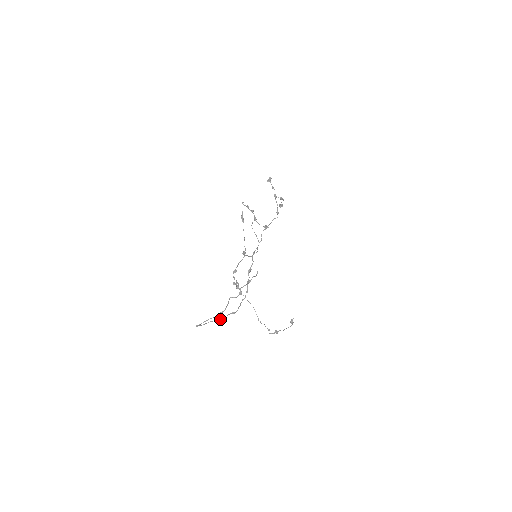
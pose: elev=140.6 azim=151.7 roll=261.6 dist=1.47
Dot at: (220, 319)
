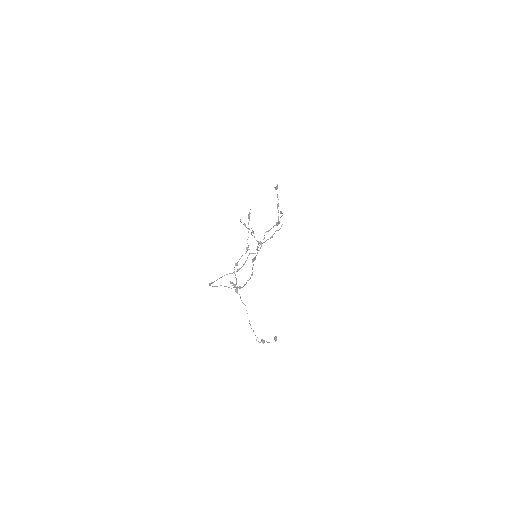
Dot at: (229, 287)
